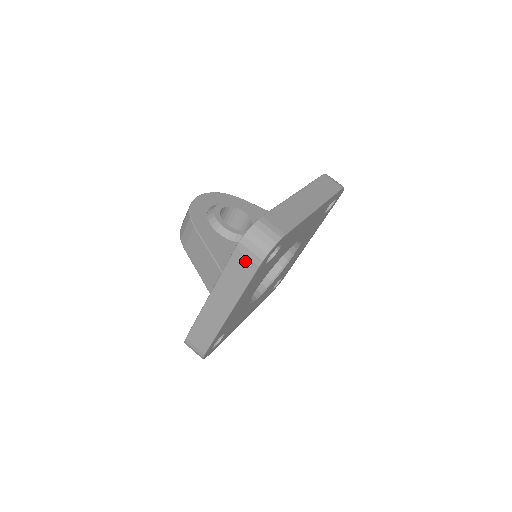
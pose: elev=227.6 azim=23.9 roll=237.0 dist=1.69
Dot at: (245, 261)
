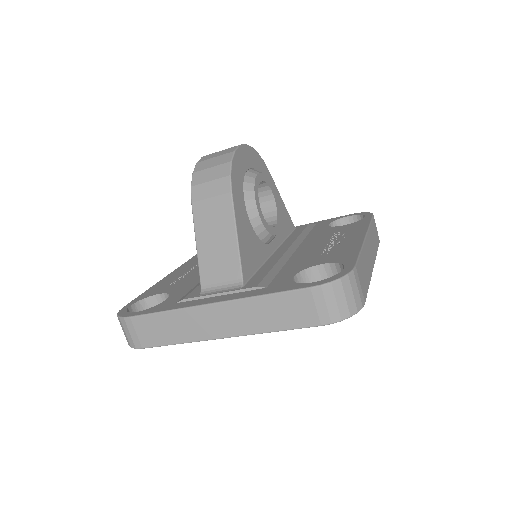
Dot at: (308, 309)
